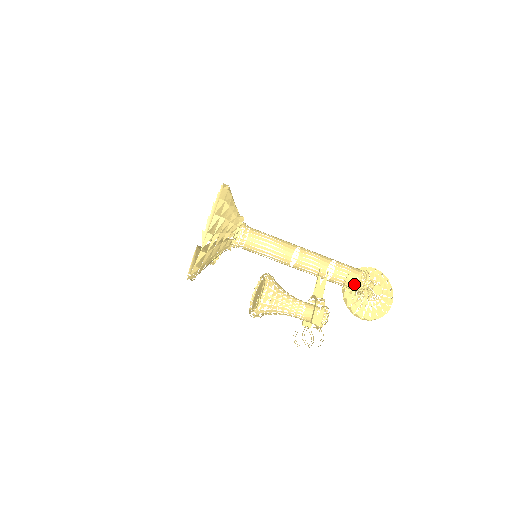
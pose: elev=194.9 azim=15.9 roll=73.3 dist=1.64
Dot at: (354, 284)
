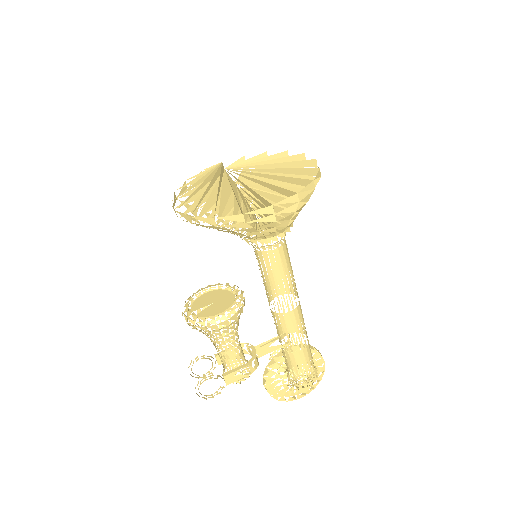
Dot at: occluded
